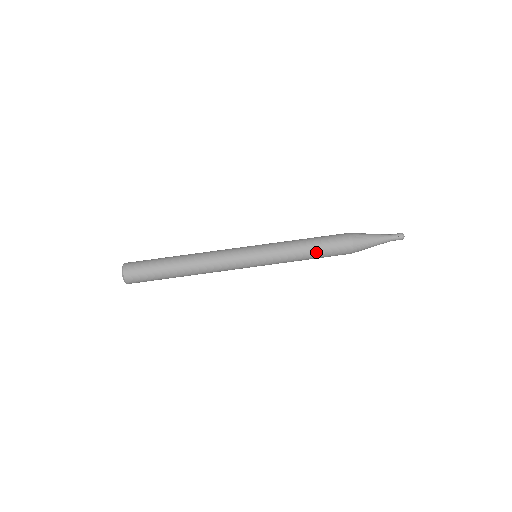
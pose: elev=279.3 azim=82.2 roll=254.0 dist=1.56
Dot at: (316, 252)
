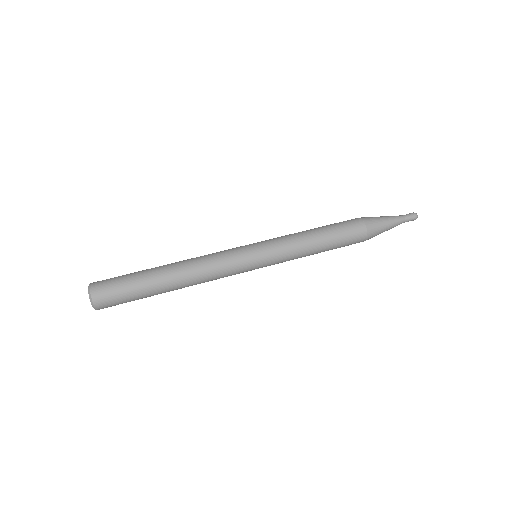
Dot at: (325, 236)
